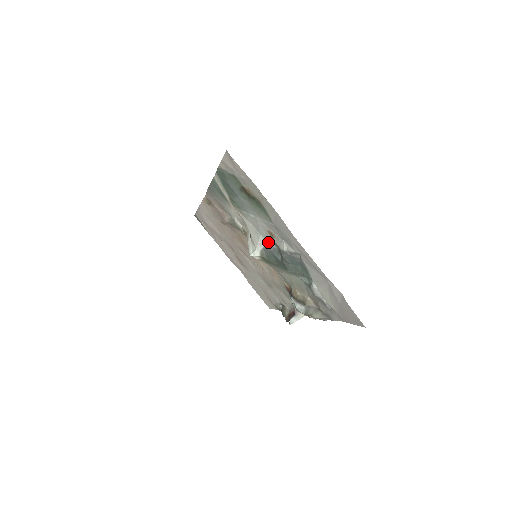
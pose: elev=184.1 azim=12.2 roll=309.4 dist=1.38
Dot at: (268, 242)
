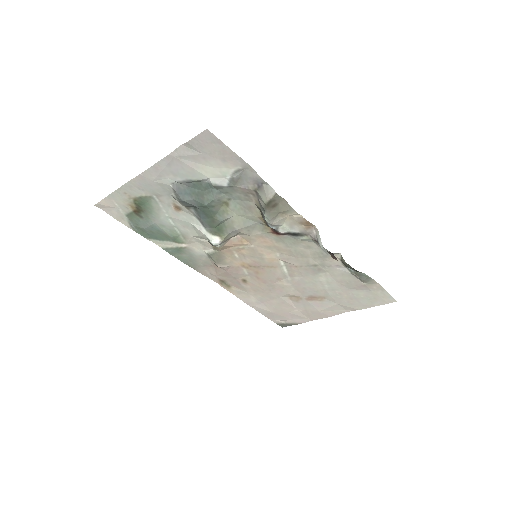
Dot at: (194, 218)
